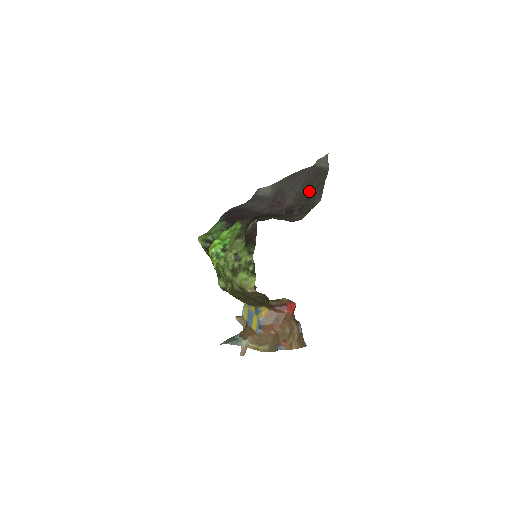
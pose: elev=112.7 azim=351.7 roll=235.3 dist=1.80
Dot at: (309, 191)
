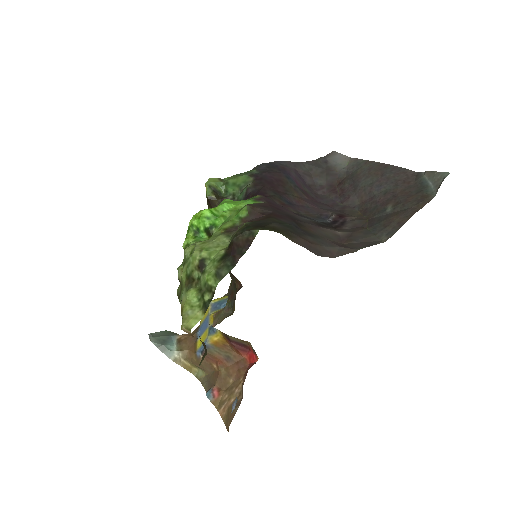
Dot at: (385, 209)
